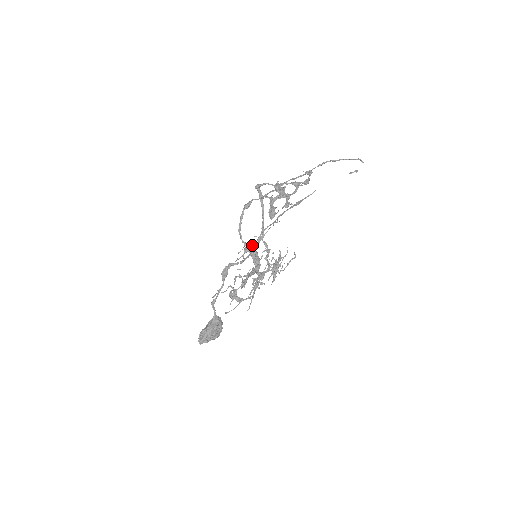
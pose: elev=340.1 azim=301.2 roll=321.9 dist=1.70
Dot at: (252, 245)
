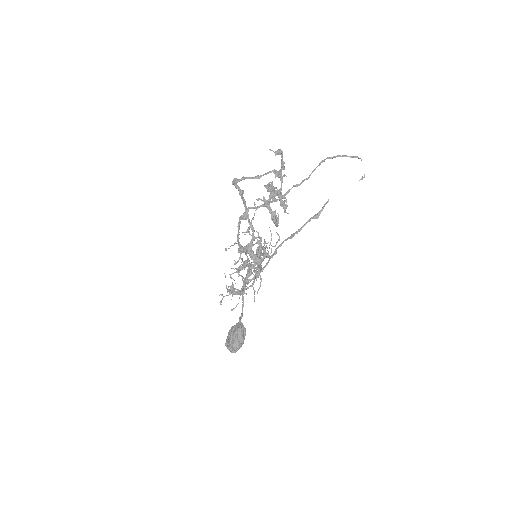
Dot at: (247, 246)
